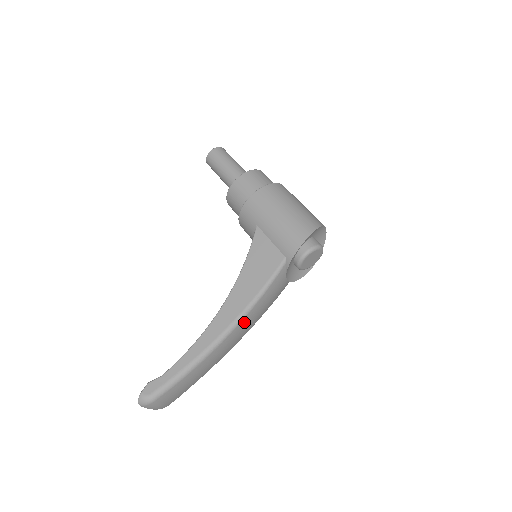
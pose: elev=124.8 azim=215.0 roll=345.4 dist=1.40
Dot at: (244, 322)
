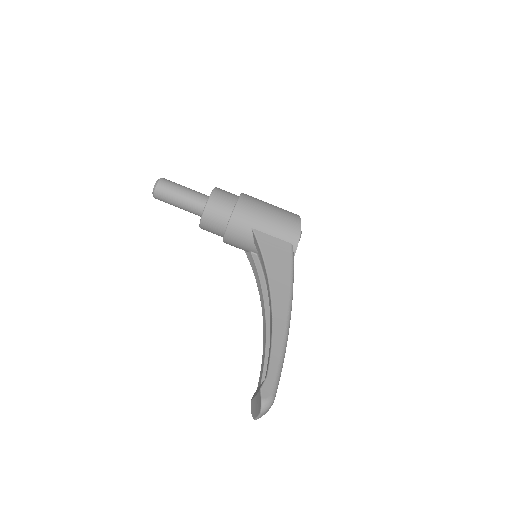
Dot at: occluded
